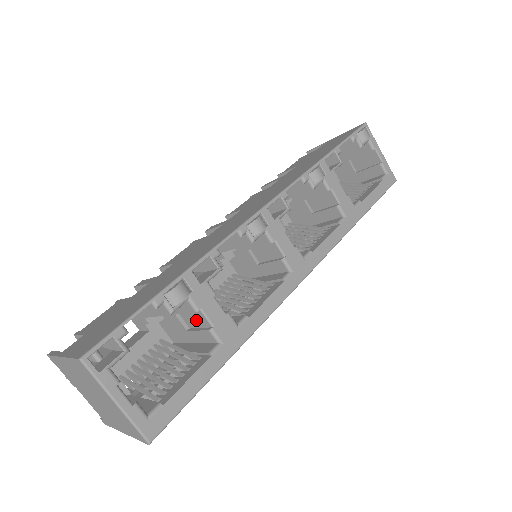
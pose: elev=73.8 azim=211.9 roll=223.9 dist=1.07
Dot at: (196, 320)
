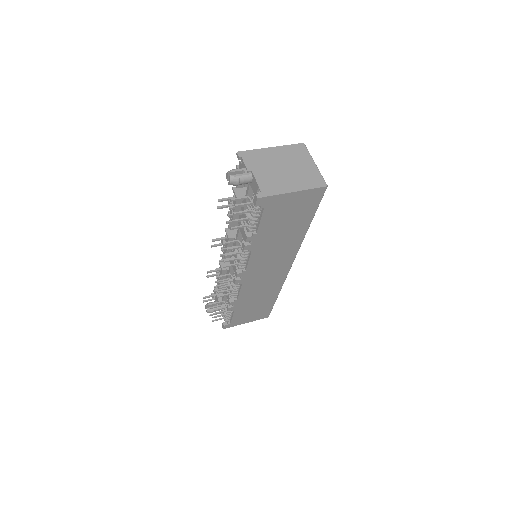
Dot at: occluded
